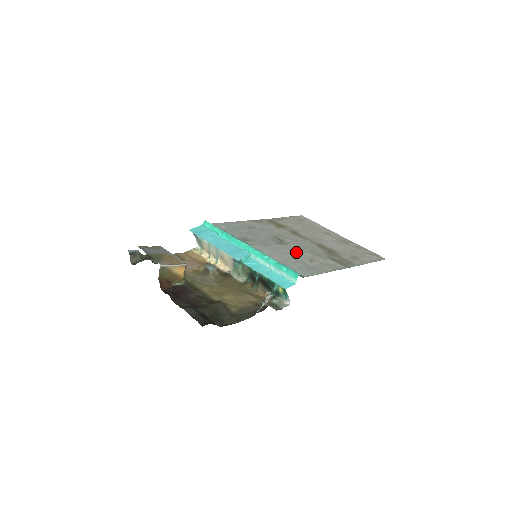
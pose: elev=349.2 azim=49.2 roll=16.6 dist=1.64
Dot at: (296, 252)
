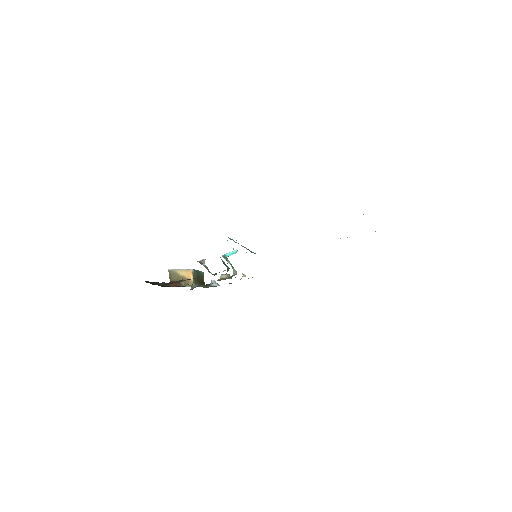
Dot at: occluded
